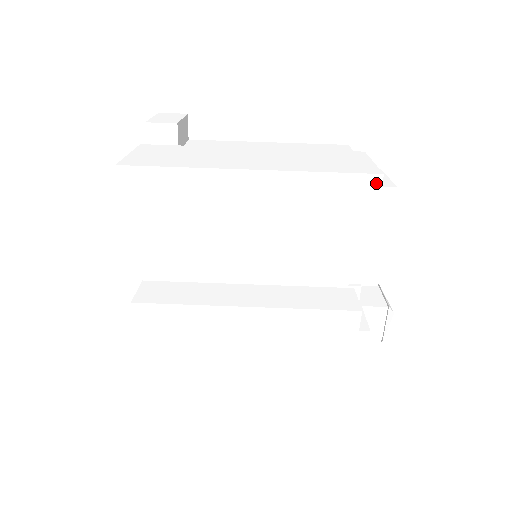
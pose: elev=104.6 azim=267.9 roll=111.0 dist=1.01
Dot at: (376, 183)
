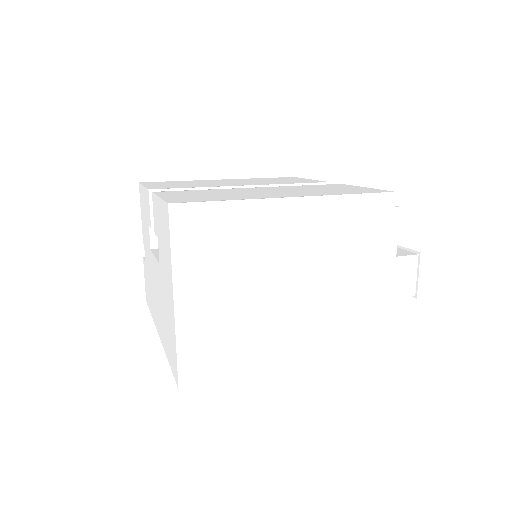
Dot at: occluded
